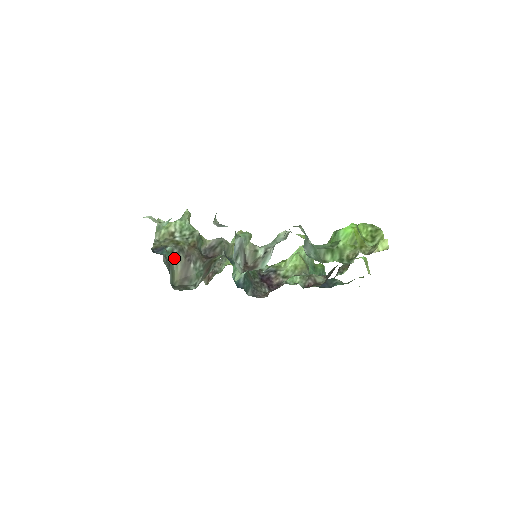
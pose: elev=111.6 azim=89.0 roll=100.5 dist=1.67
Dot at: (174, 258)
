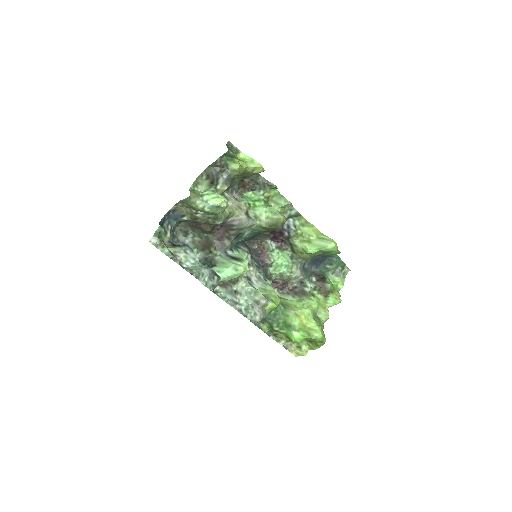
Dot at: (186, 221)
